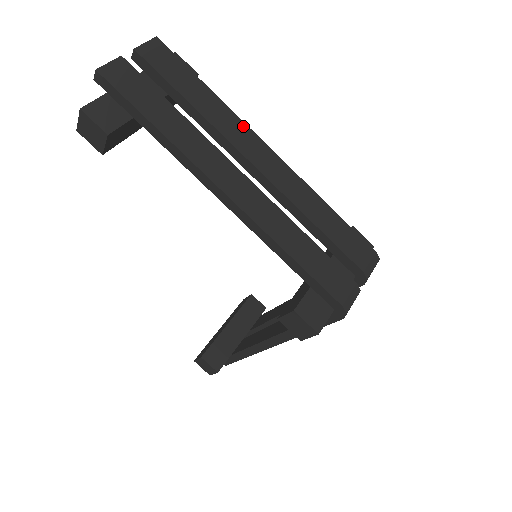
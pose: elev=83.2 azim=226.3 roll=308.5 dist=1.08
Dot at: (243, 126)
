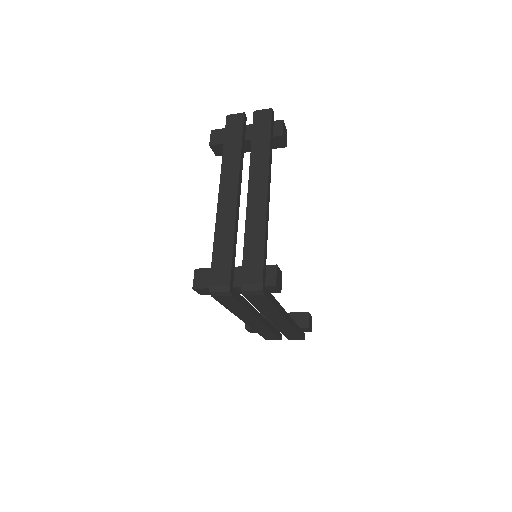
Dot at: (266, 170)
